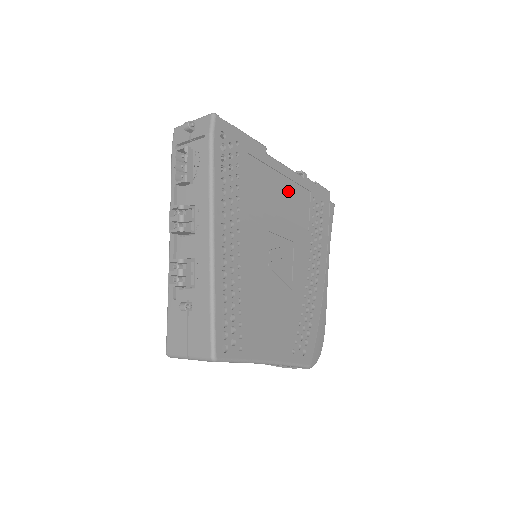
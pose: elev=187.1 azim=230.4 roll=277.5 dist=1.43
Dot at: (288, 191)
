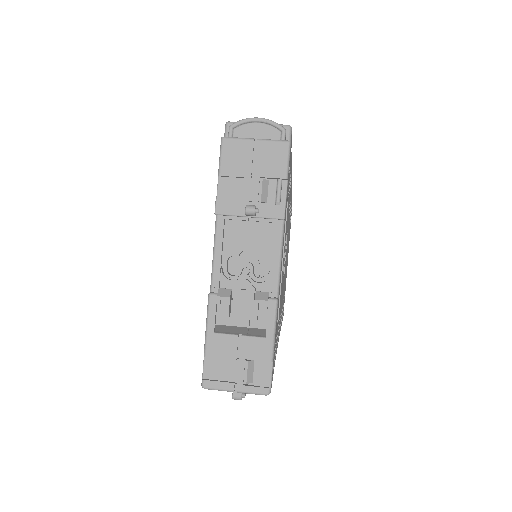
Dot at: occluded
